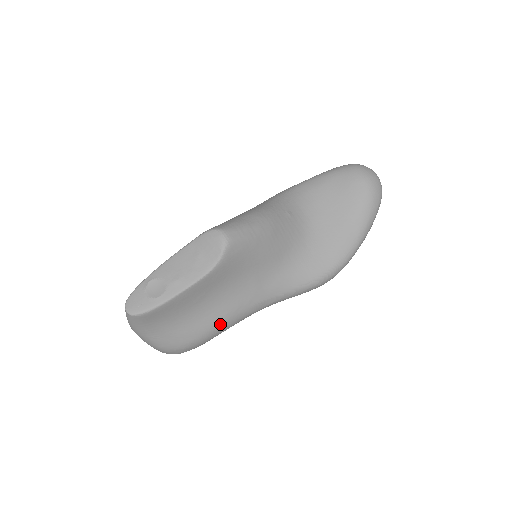
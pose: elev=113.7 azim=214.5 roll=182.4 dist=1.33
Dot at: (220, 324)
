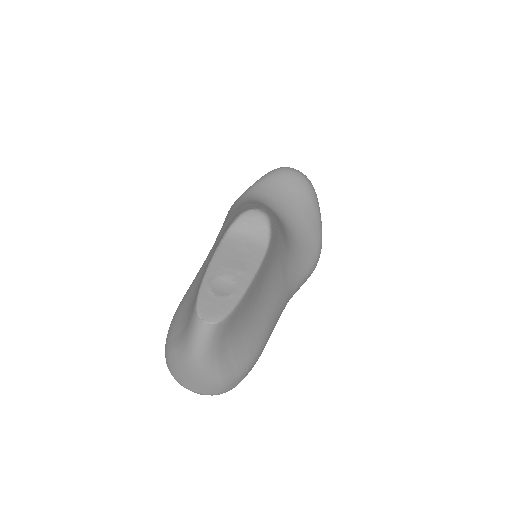
Dot at: (270, 326)
